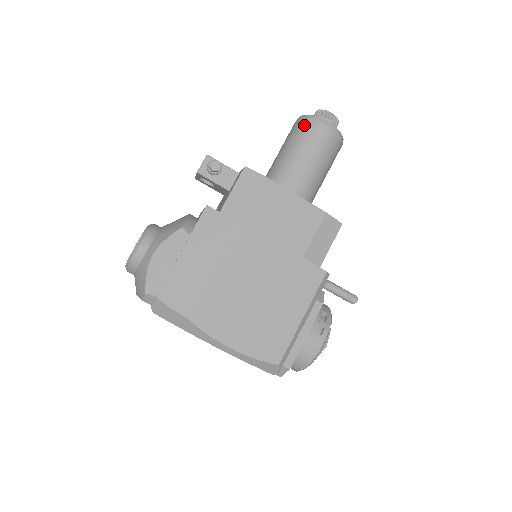
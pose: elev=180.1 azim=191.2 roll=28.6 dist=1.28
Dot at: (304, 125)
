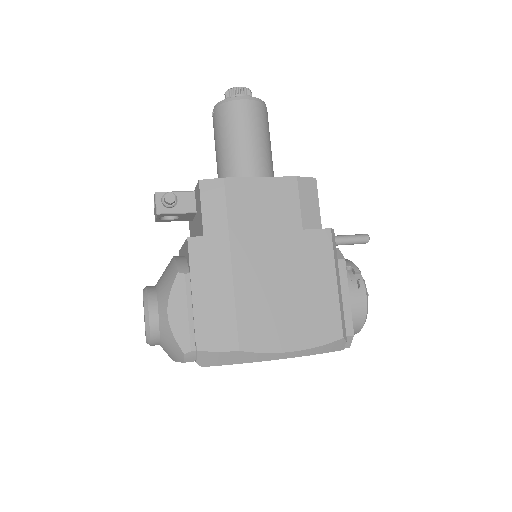
Dot at: (224, 112)
